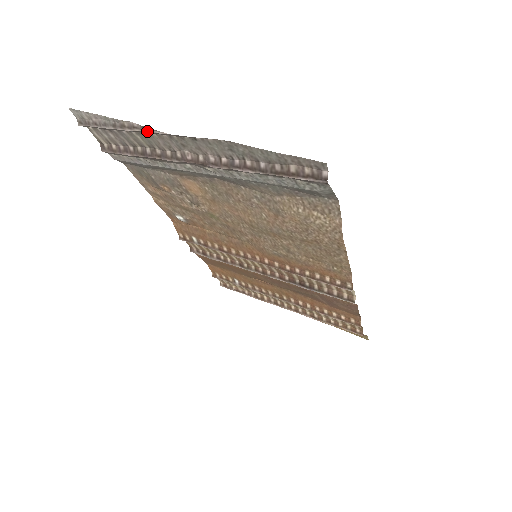
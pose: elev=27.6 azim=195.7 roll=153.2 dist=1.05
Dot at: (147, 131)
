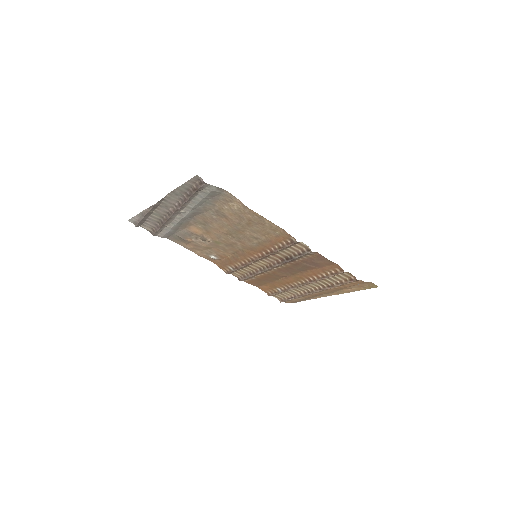
Dot at: (151, 209)
